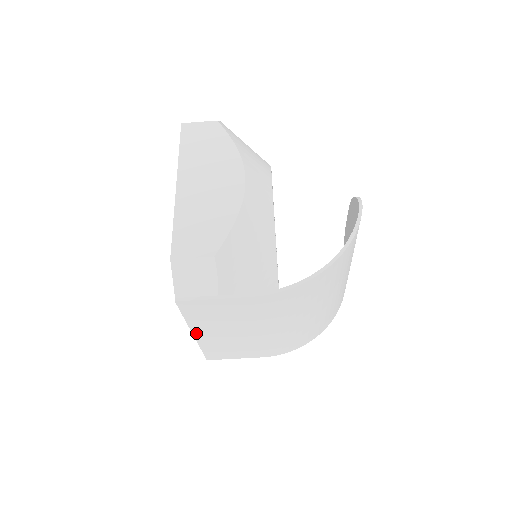
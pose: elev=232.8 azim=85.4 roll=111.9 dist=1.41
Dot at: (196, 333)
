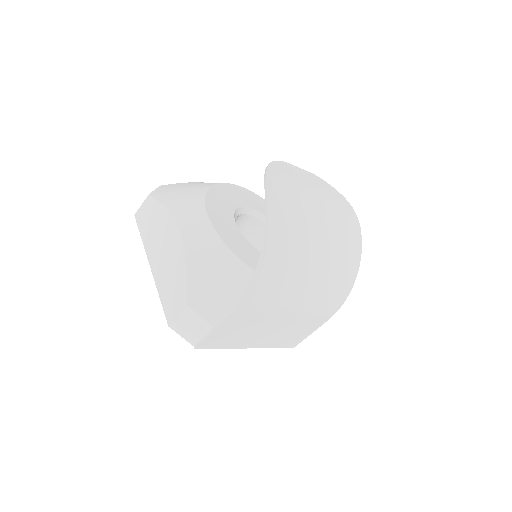
Dot at: (248, 347)
